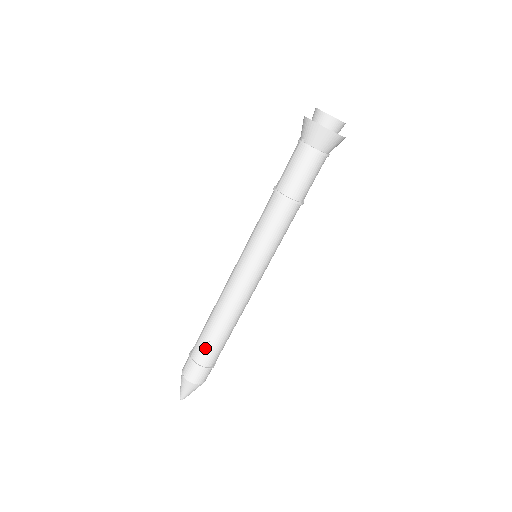
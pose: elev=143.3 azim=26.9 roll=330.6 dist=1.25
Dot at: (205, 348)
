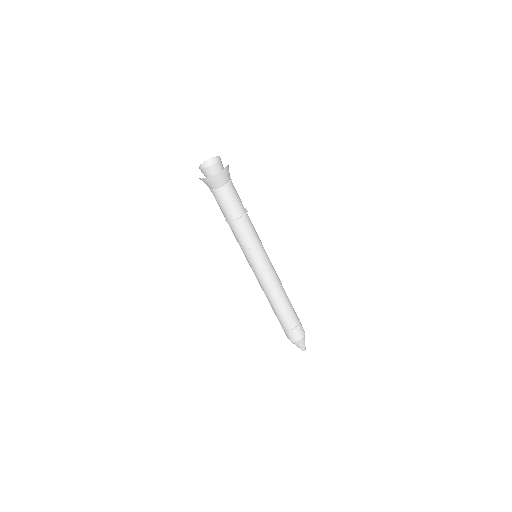
Dot at: (279, 319)
